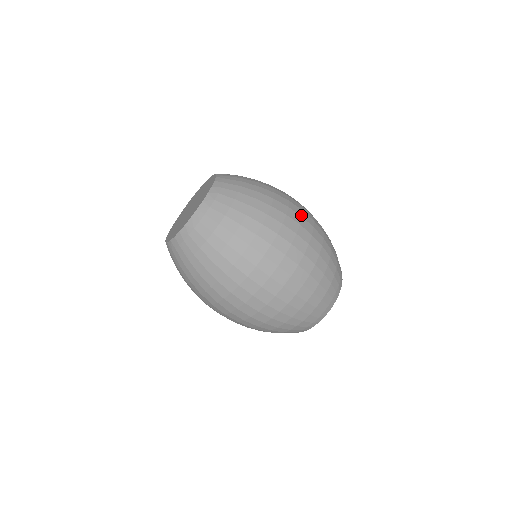
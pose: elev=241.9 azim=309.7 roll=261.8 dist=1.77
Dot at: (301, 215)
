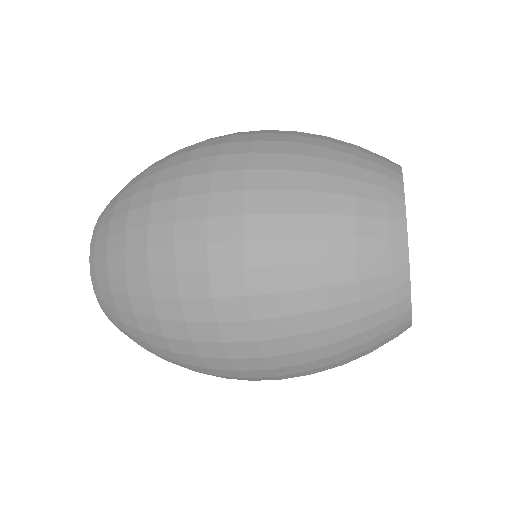
Dot at: (222, 142)
